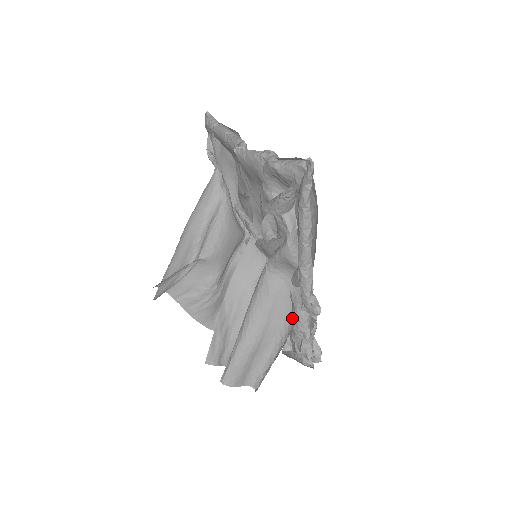
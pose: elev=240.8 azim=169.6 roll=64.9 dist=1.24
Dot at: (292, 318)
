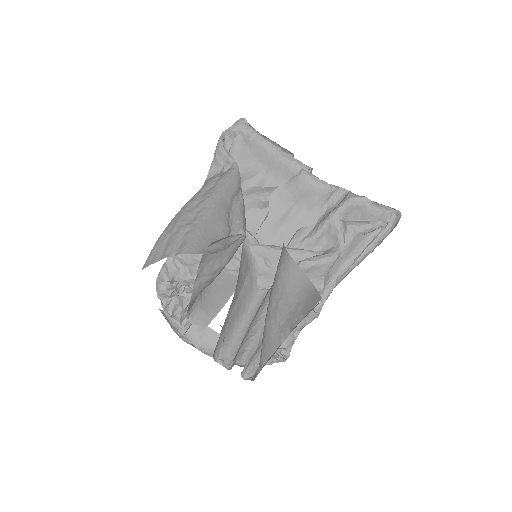
Dot at: occluded
